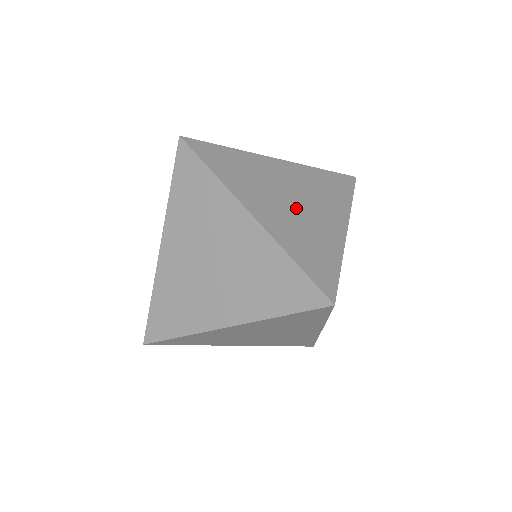
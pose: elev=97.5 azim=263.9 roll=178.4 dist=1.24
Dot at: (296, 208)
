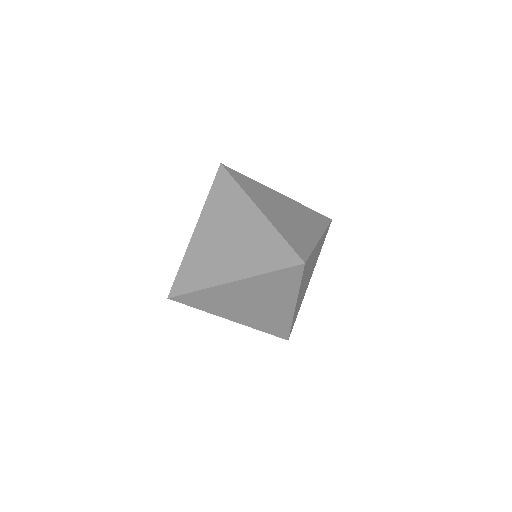
Dot at: (288, 217)
